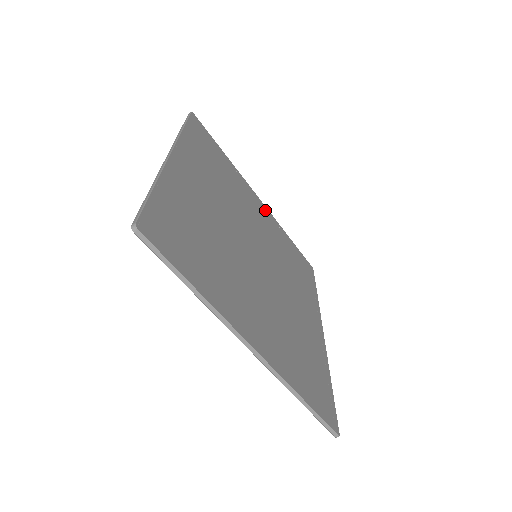
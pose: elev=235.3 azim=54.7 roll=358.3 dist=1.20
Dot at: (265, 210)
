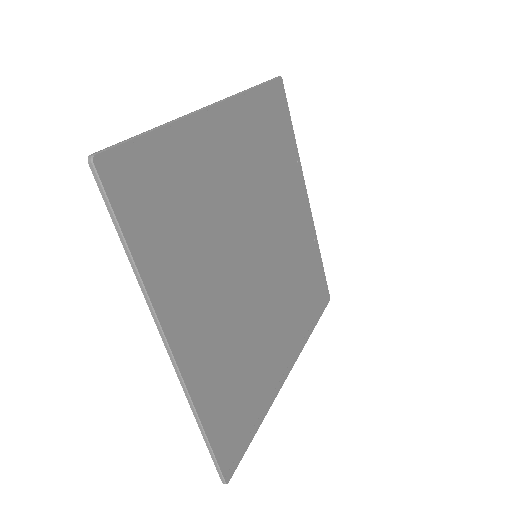
Dot at: (308, 215)
